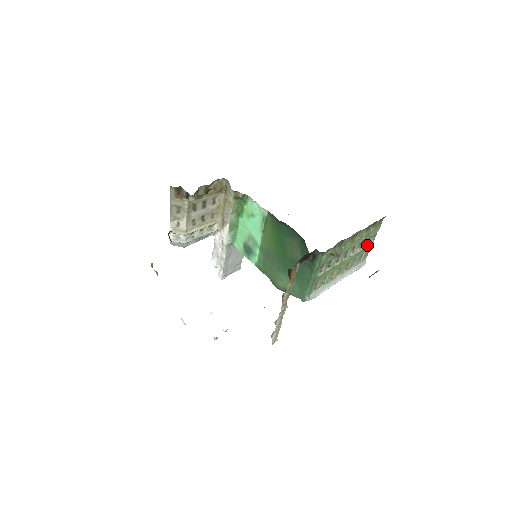
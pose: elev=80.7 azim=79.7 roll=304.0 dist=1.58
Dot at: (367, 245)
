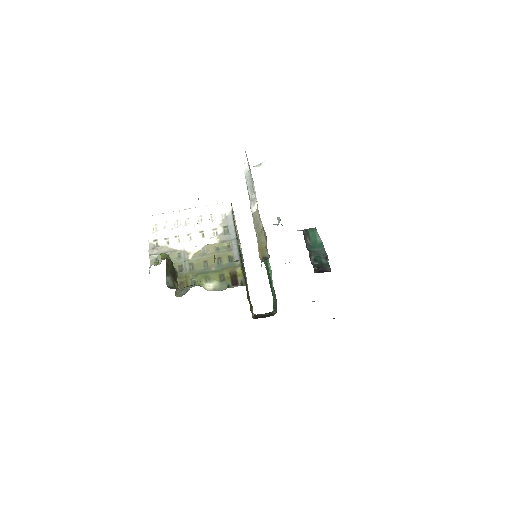
Dot at: occluded
